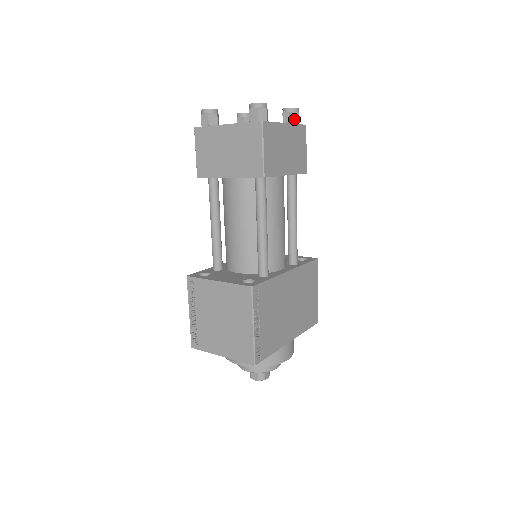
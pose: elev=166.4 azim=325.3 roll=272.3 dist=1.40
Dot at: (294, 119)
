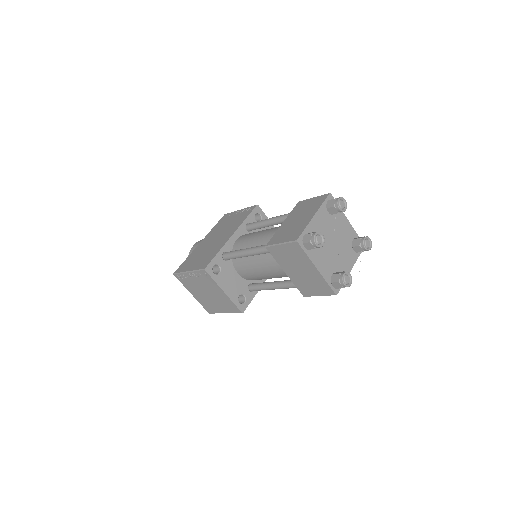
Dot at: occluded
